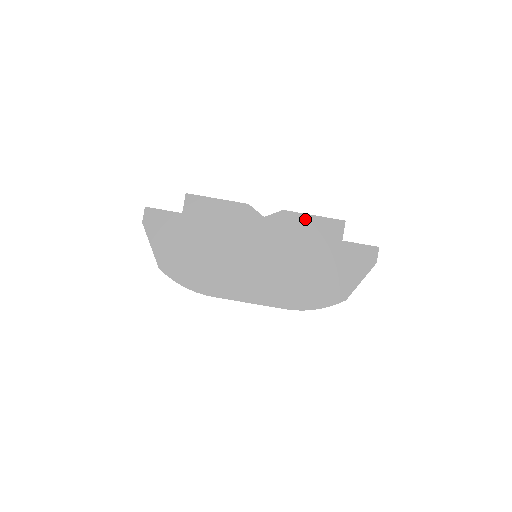
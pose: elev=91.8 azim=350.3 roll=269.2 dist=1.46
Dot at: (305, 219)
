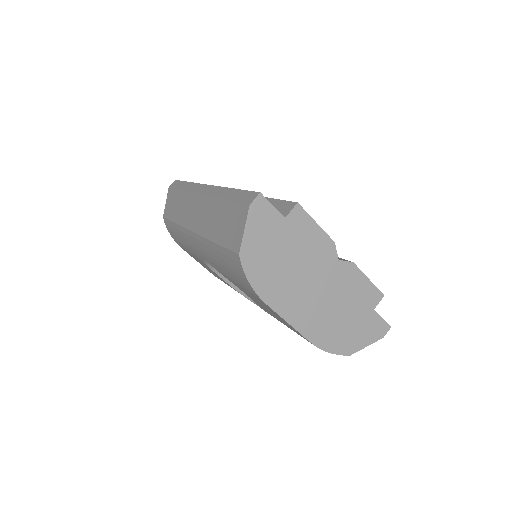
Dot at: (362, 279)
